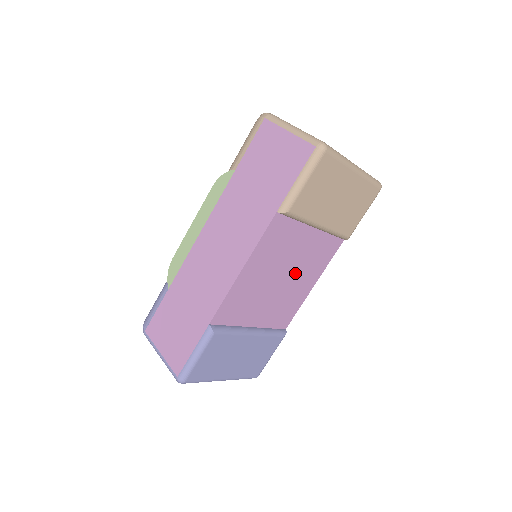
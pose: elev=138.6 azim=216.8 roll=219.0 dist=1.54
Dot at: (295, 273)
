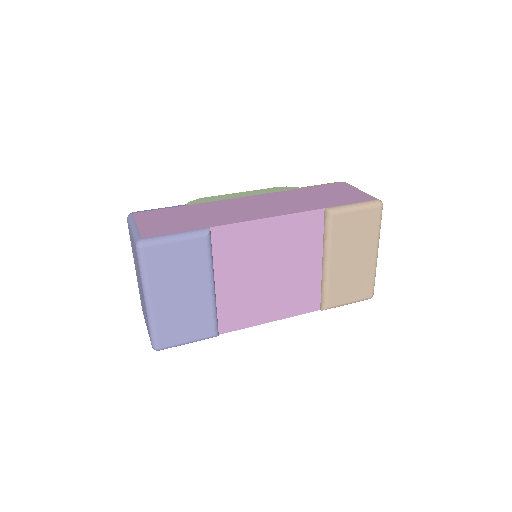
Dot at: (279, 284)
